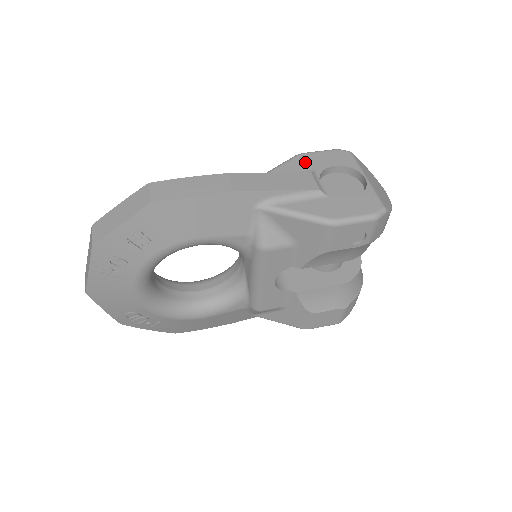
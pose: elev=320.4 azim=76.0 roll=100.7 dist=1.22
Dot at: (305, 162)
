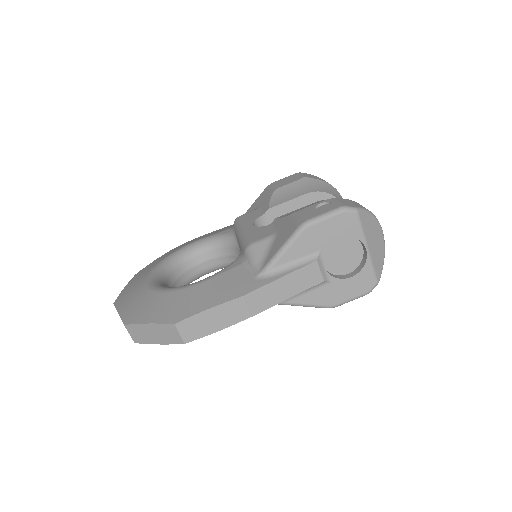
Dot at: (311, 240)
